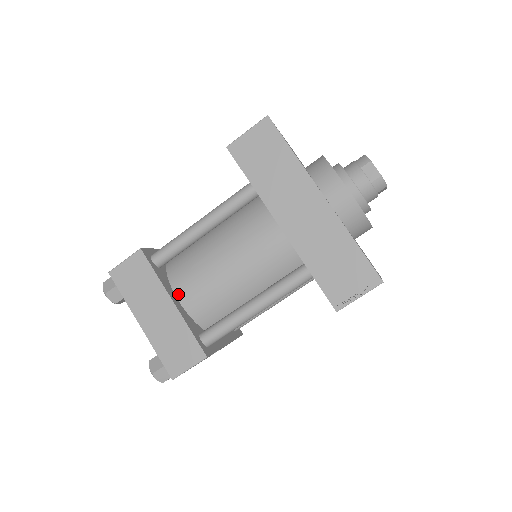
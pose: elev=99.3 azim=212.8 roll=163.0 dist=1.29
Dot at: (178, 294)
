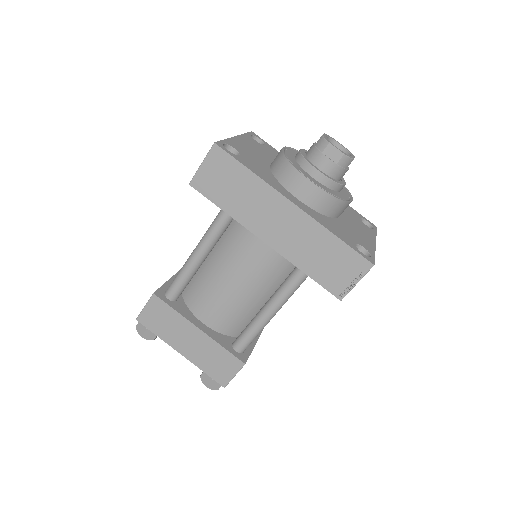
Dot at: (201, 318)
